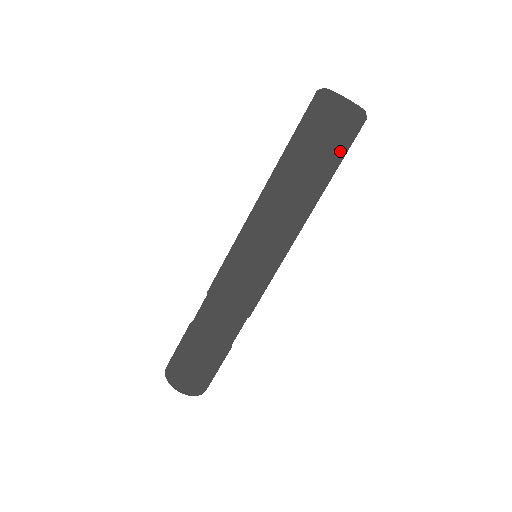
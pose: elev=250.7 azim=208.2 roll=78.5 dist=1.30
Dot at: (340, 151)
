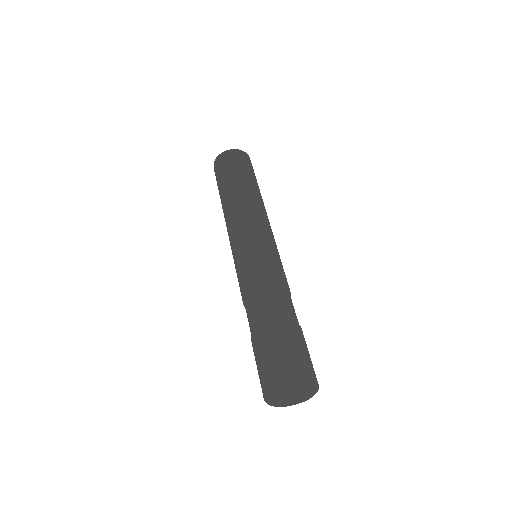
Dot at: (244, 167)
